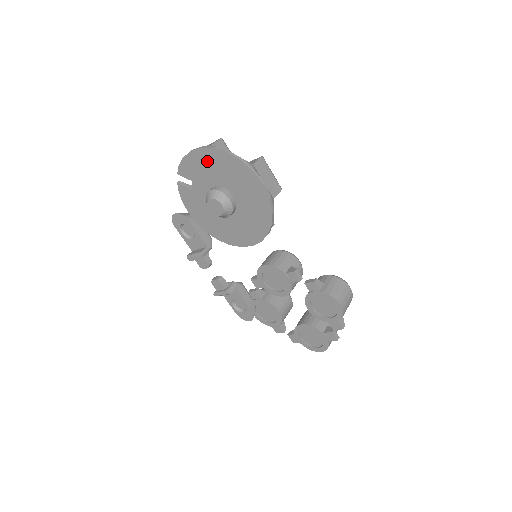
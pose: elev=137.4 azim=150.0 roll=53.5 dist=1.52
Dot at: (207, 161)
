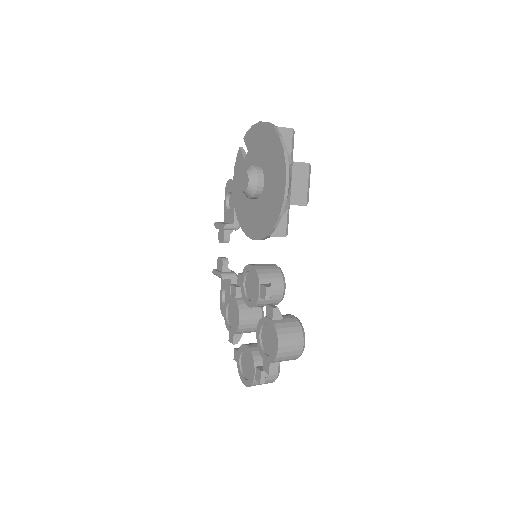
Dot at: (264, 137)
